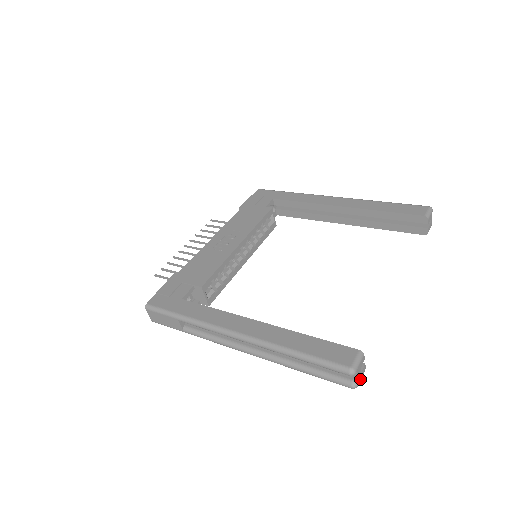
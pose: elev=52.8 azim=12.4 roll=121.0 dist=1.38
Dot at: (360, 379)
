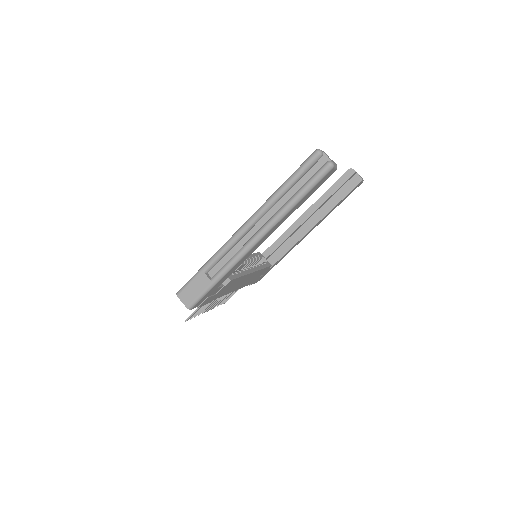
Dot at: (333, 163)
